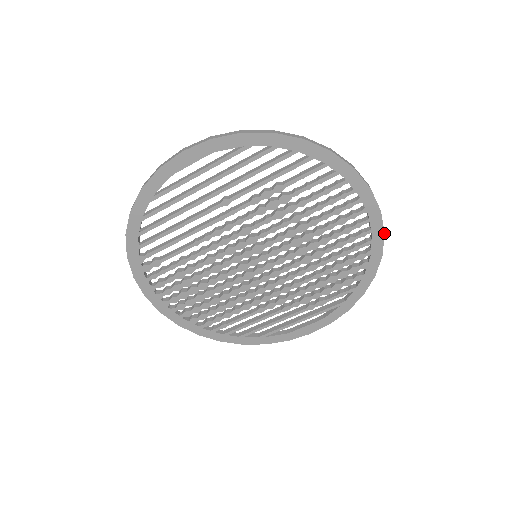
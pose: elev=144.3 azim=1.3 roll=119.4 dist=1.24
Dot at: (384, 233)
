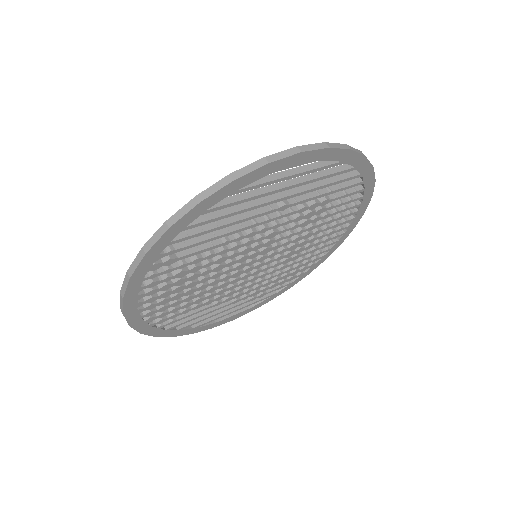
Dot at: occluded
